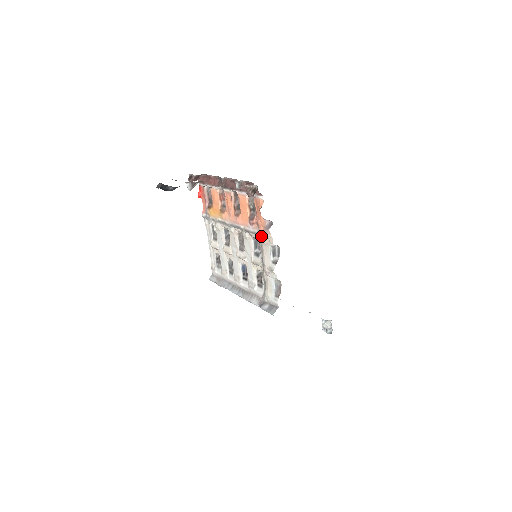
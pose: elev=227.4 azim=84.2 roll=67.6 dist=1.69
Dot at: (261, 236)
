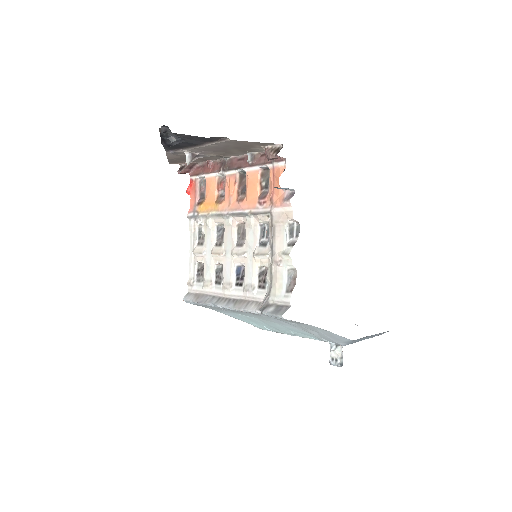
Dot at: (275, 214)
